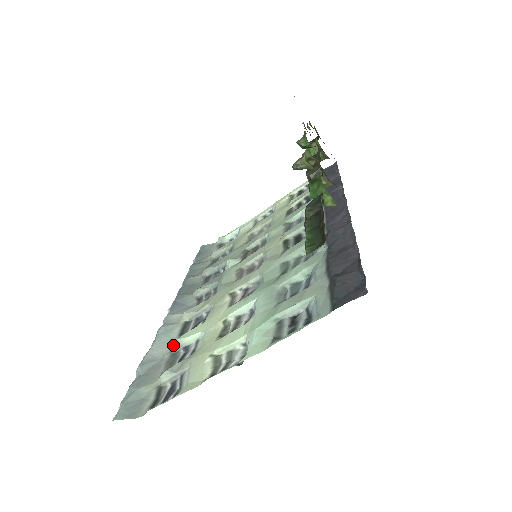
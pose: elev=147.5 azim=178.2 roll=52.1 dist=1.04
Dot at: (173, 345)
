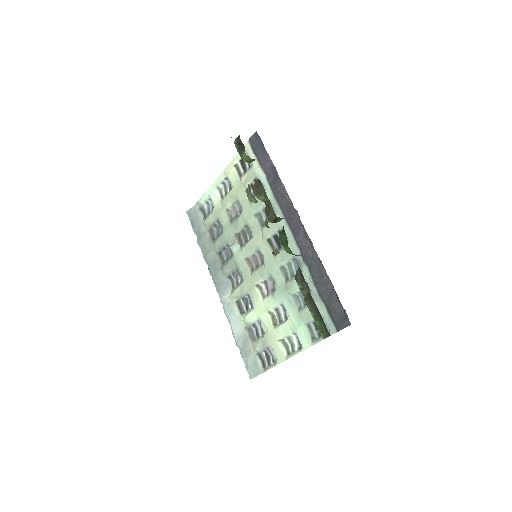
Dot at: (243, 323)
